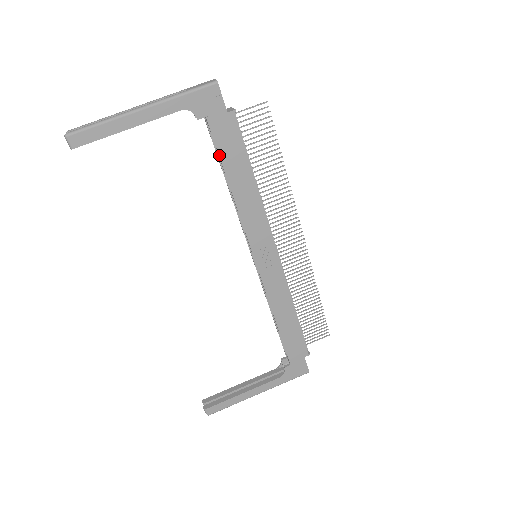
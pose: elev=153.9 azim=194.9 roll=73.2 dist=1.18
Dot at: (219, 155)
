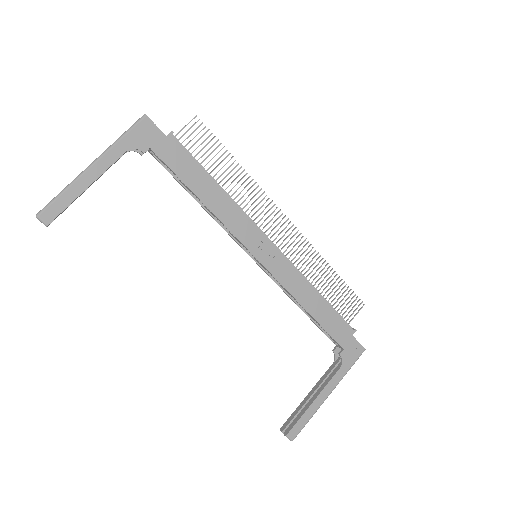
Dot at: (177, 176)
